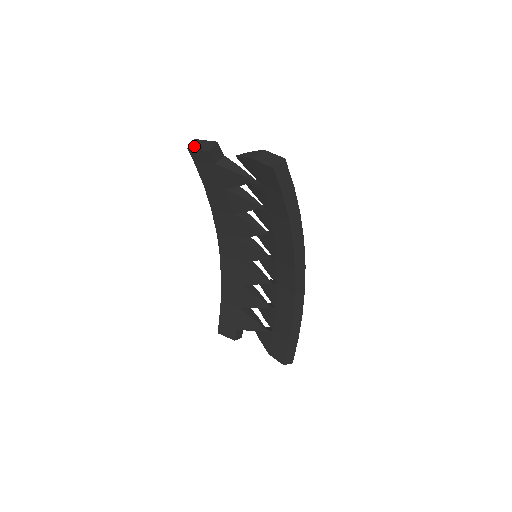
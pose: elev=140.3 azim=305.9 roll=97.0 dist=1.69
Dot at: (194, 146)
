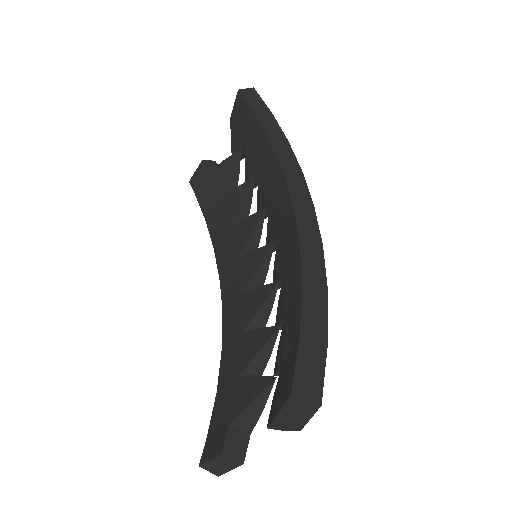
Dot at: occluded
